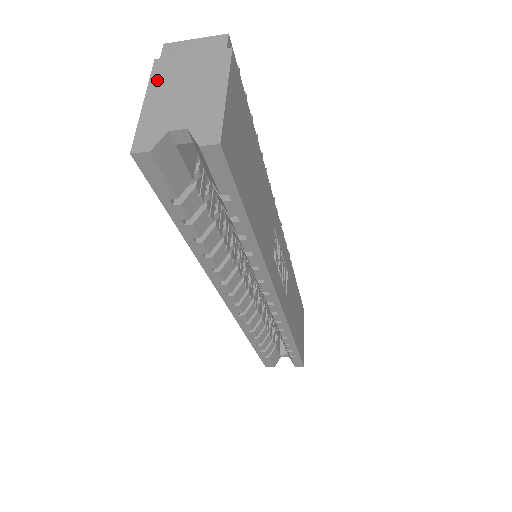
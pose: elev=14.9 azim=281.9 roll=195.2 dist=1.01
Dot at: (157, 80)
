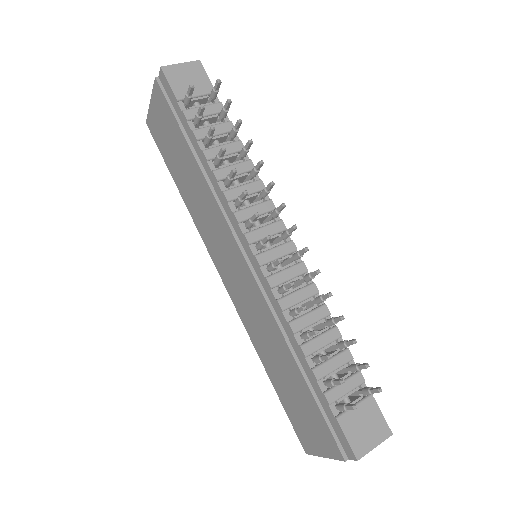
Dot at: occluded
